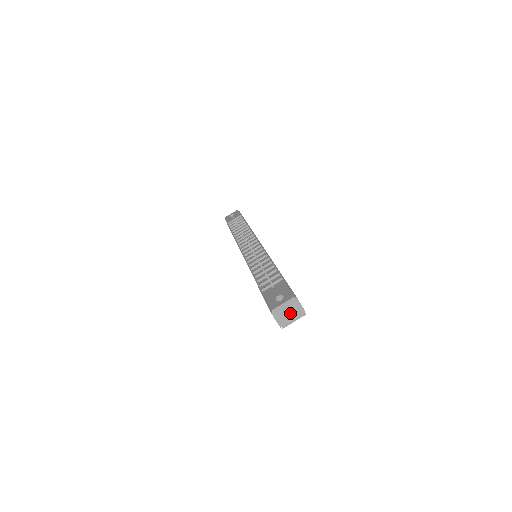
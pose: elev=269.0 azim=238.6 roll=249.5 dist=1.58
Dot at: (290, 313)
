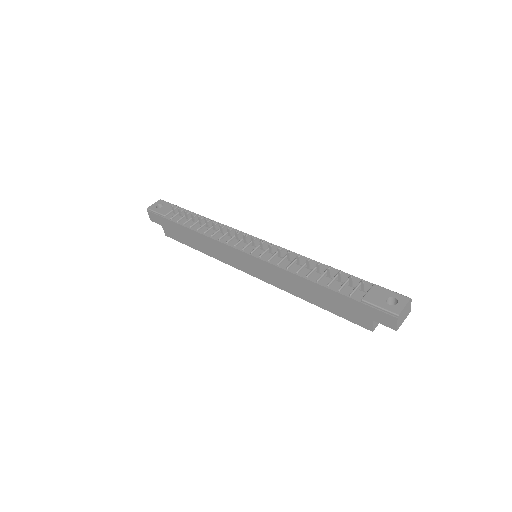
Dot at: (405, 315)
